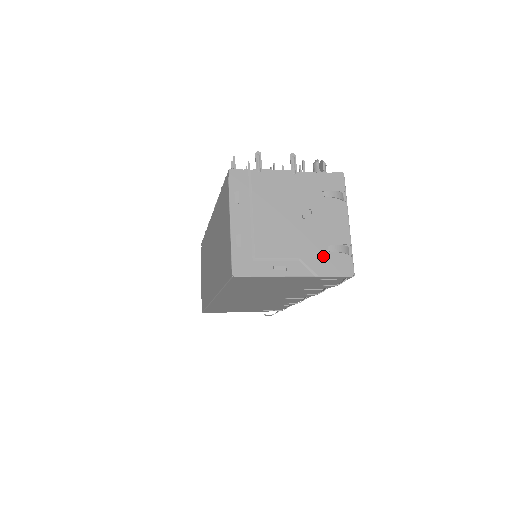
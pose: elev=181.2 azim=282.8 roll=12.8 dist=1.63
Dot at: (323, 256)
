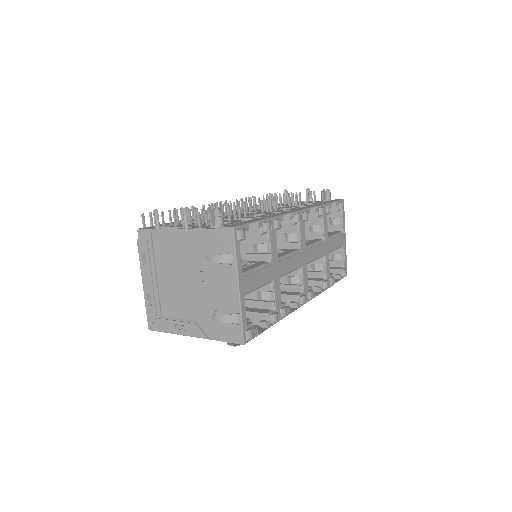
Dot at: (214, 321)
